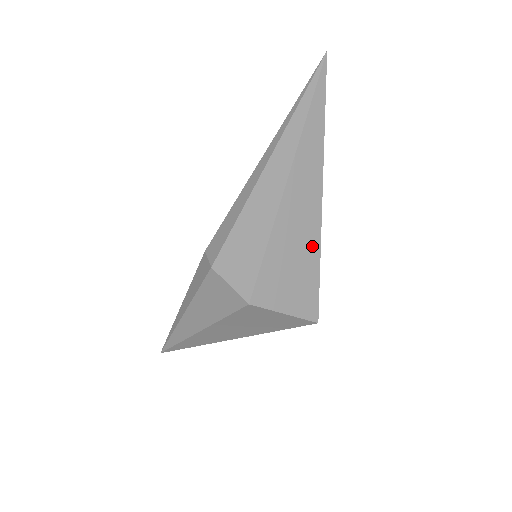
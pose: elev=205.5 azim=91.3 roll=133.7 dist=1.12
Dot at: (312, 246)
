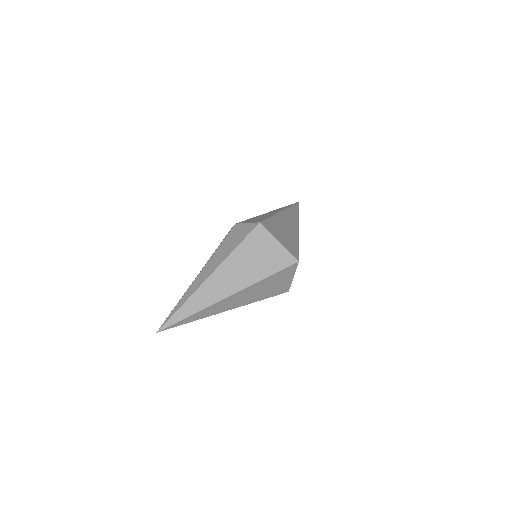
Dot at: (294, 236)
